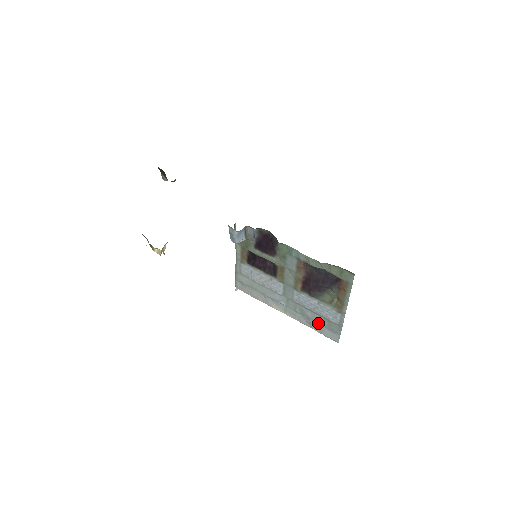
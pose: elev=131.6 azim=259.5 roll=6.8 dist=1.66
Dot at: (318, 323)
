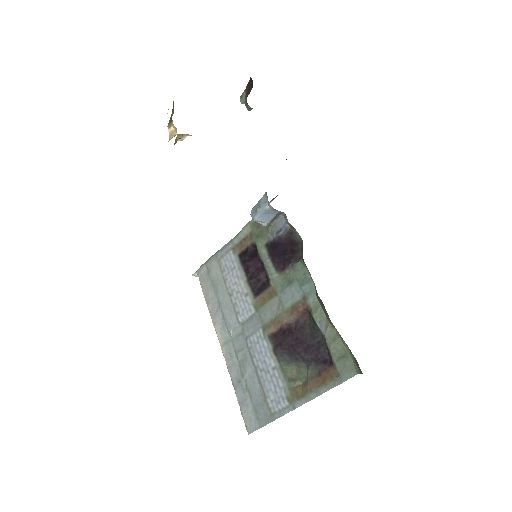
Dot at: (249, 390)
